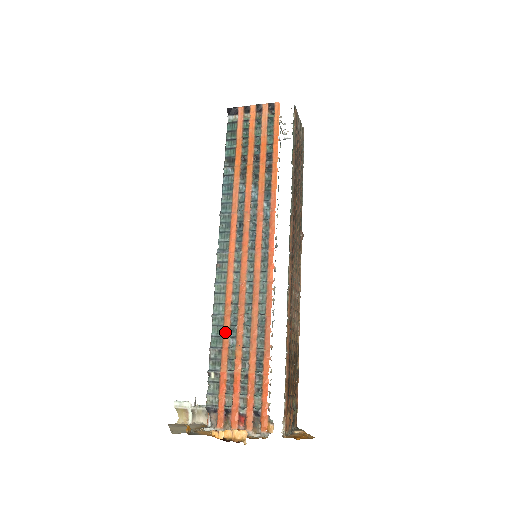
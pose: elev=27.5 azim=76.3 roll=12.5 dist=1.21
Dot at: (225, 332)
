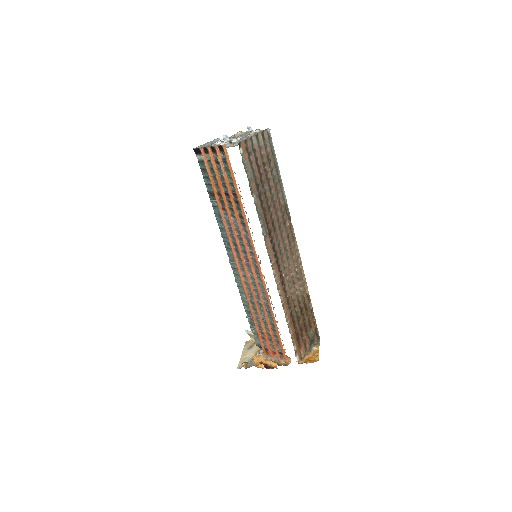
Dot at: (251, 310)
